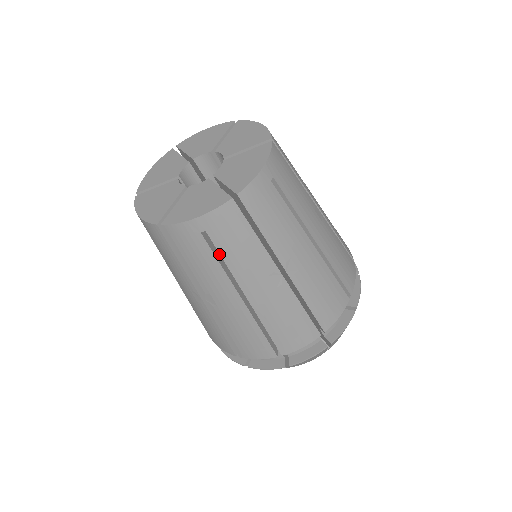
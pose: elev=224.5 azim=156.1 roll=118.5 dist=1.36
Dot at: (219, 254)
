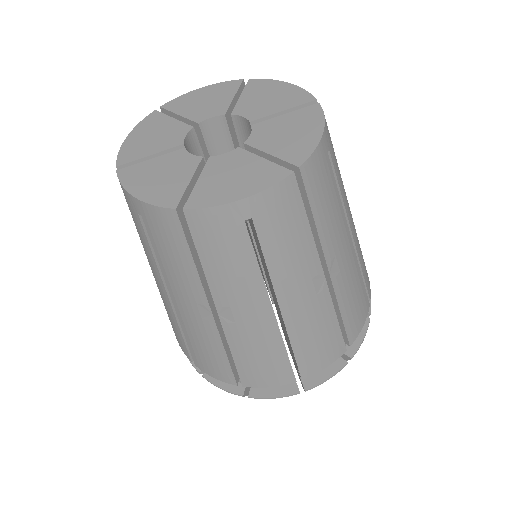
Dot at: occluded
